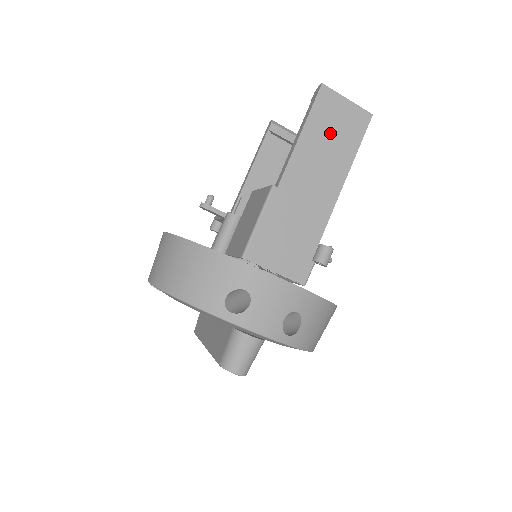
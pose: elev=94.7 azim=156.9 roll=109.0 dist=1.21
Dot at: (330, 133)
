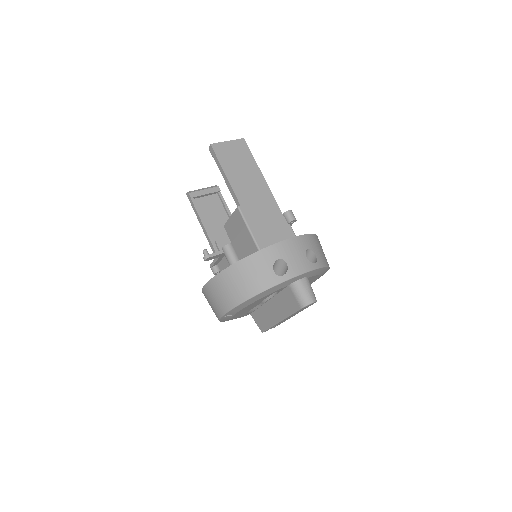
Dot at: (236, 162)
